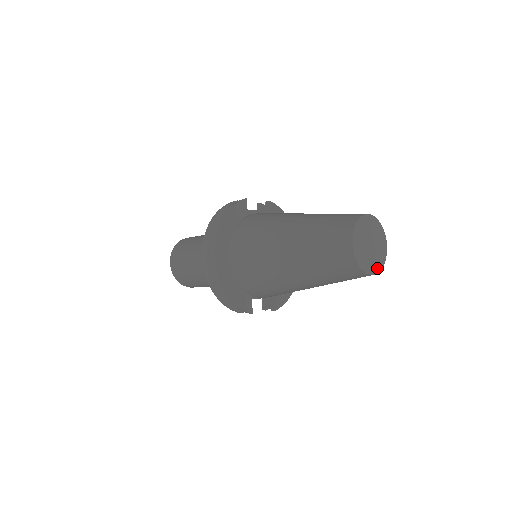
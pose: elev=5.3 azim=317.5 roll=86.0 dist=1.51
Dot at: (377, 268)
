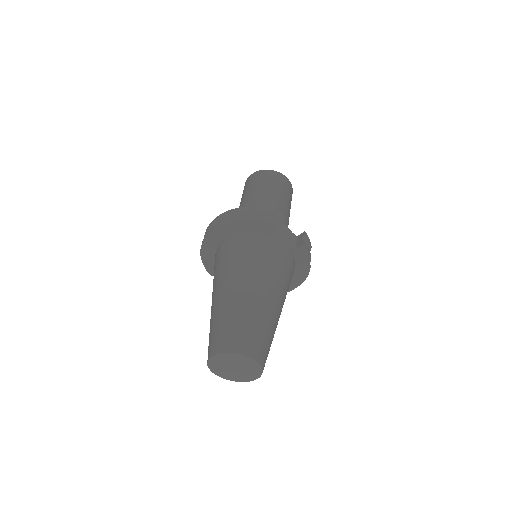
Dot at: (228, 378)
